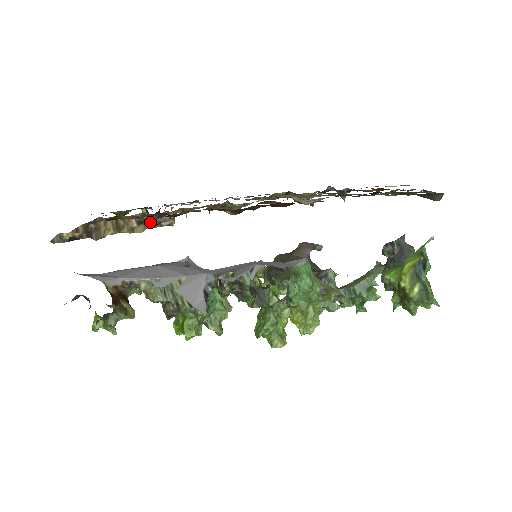
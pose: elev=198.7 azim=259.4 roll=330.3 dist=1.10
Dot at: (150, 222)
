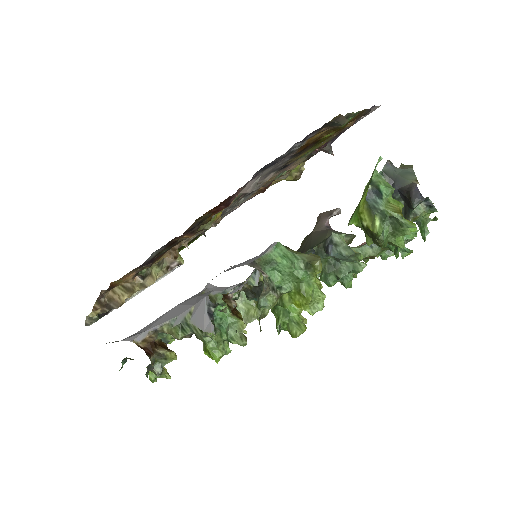
Dot at: (156, 271)
